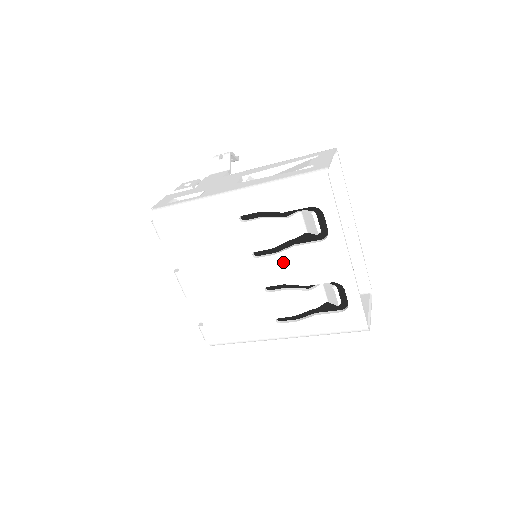
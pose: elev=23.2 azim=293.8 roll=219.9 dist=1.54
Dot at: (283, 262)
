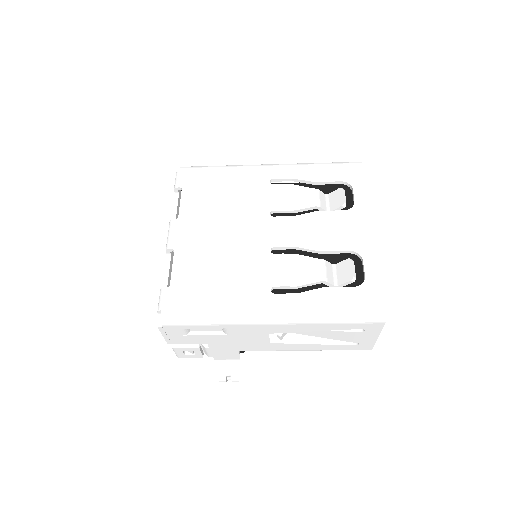
Dot at: (301, 224)
